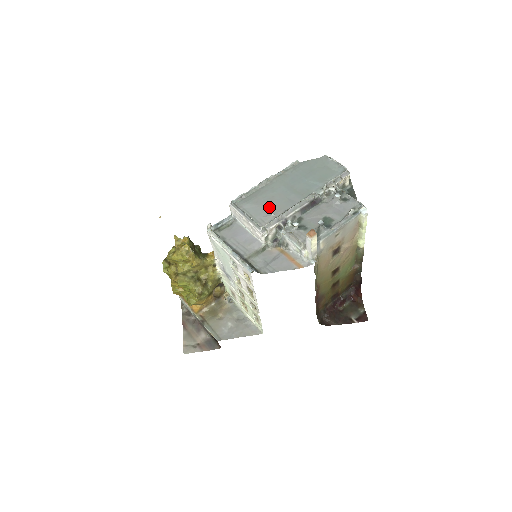
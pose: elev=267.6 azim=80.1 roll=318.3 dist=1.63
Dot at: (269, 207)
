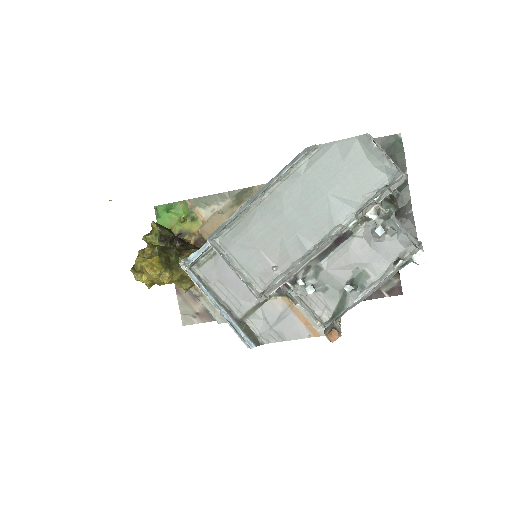
Dot at: (269, 252)
